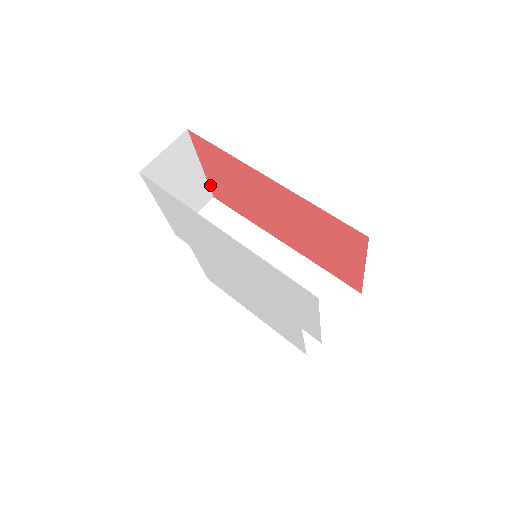
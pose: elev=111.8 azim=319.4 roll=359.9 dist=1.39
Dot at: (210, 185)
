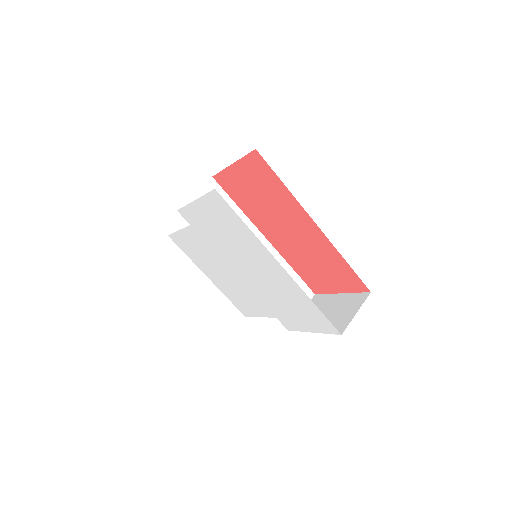
Dot at: (222, 173)
